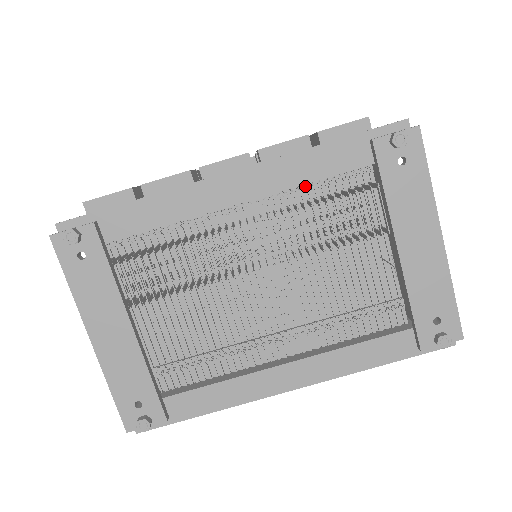
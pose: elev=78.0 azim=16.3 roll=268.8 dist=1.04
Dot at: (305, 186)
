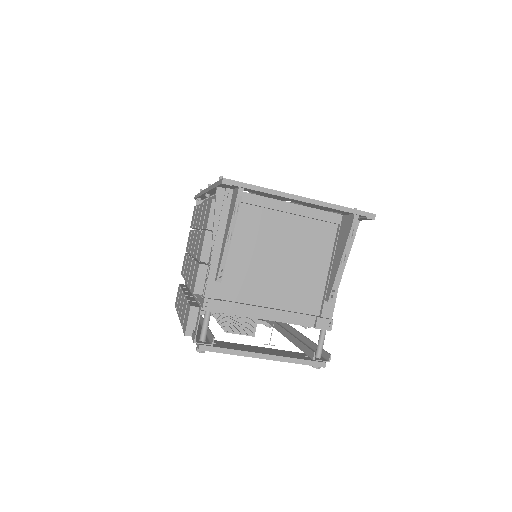
Dot at: occluded
